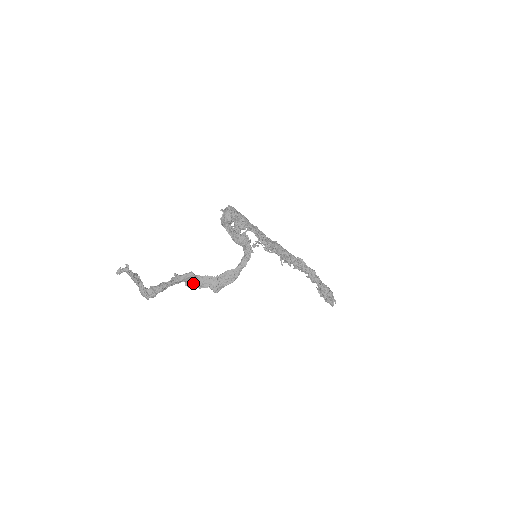
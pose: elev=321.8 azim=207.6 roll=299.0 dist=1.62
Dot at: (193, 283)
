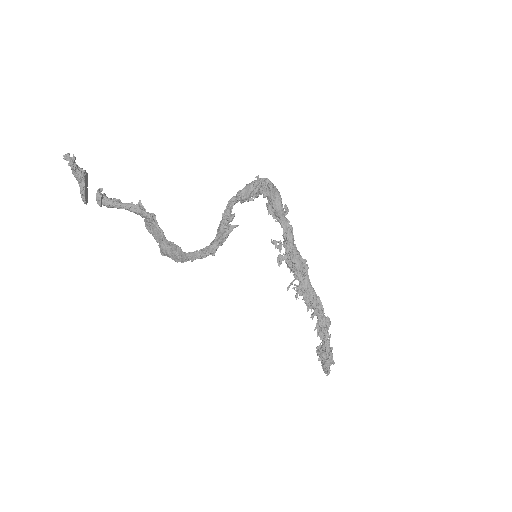
Dot at: (149, 225)
